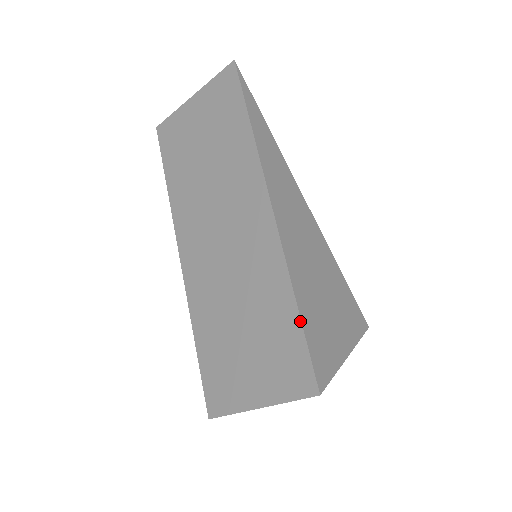
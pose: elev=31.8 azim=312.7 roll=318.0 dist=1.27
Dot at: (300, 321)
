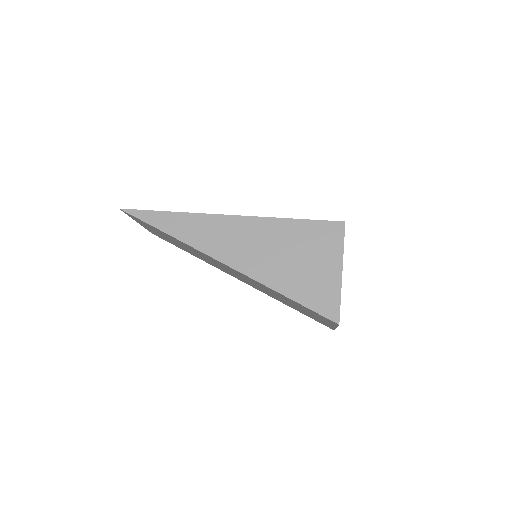
Dot at: occluded
